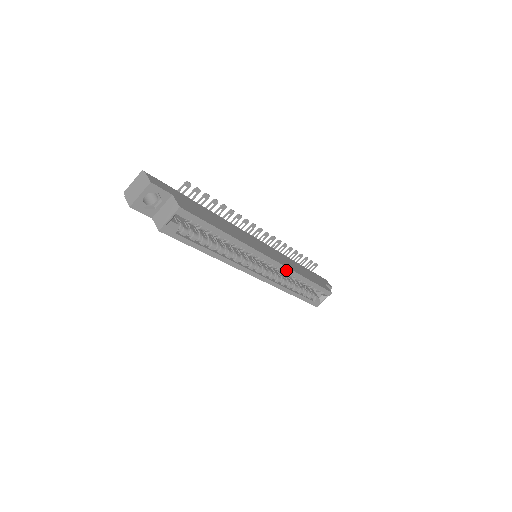
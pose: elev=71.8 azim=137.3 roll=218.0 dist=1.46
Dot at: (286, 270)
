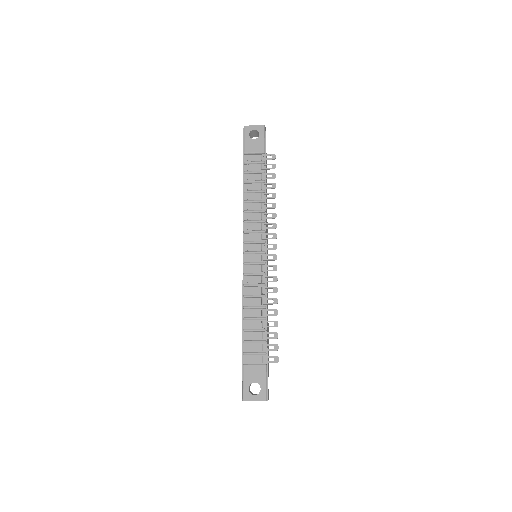
Dot at: occluded
